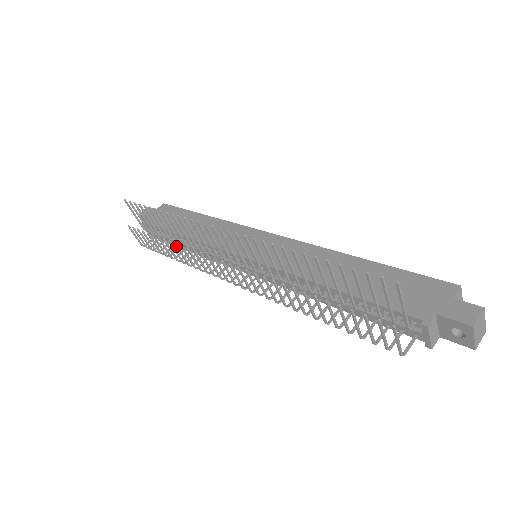
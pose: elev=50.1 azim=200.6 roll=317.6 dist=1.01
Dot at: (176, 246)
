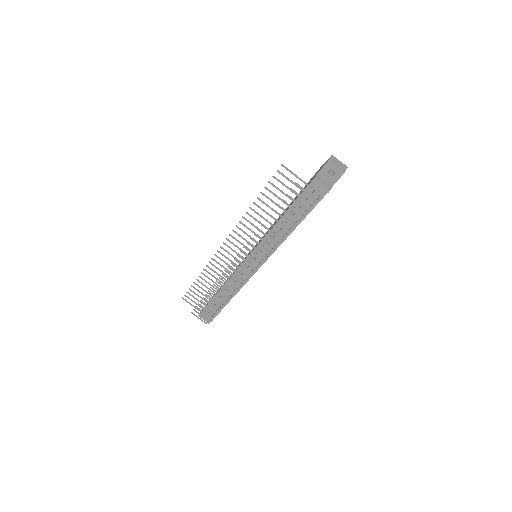
Dot at: (215, 286)
